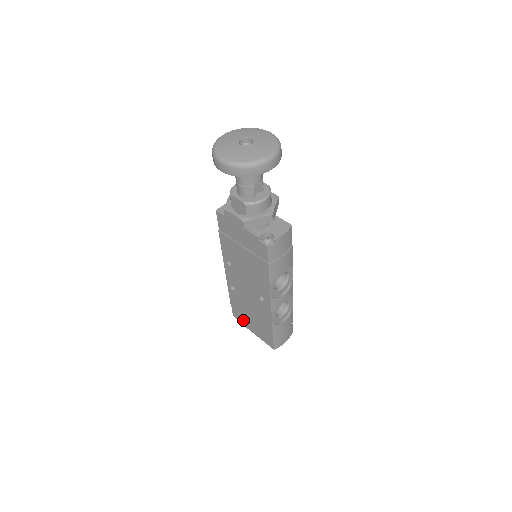
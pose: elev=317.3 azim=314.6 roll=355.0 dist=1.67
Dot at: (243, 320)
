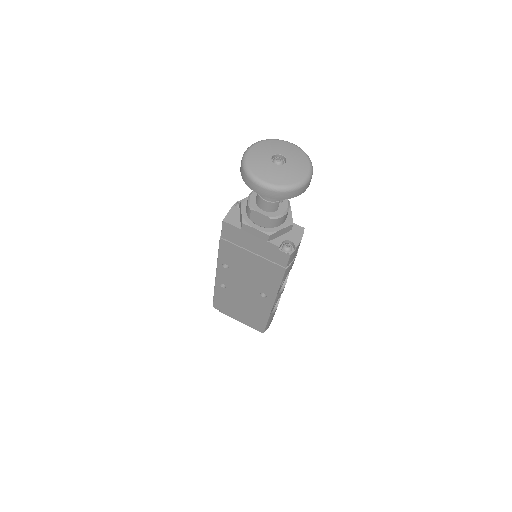
Dot at: (227, 311)
